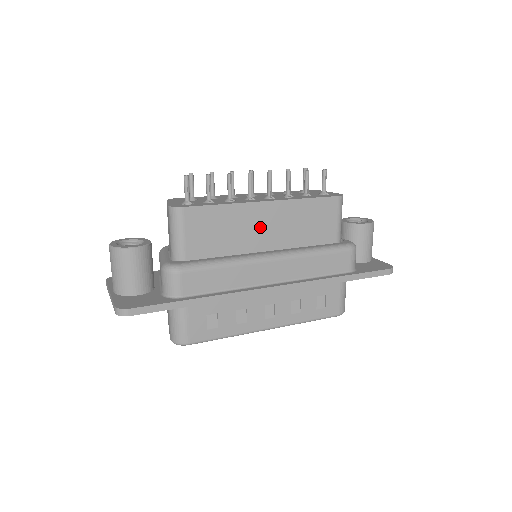
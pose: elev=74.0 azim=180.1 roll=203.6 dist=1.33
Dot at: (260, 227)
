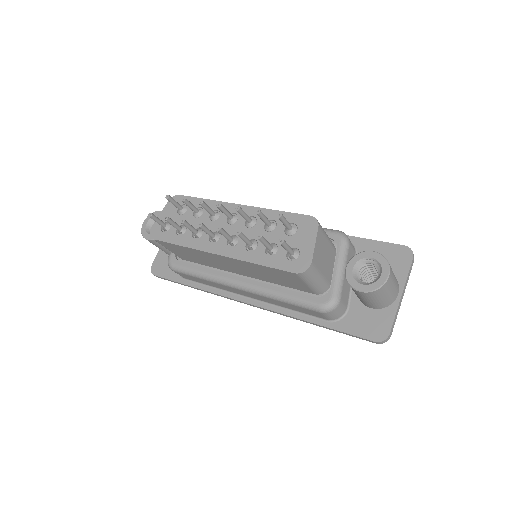
Dot at: (224, 263)
